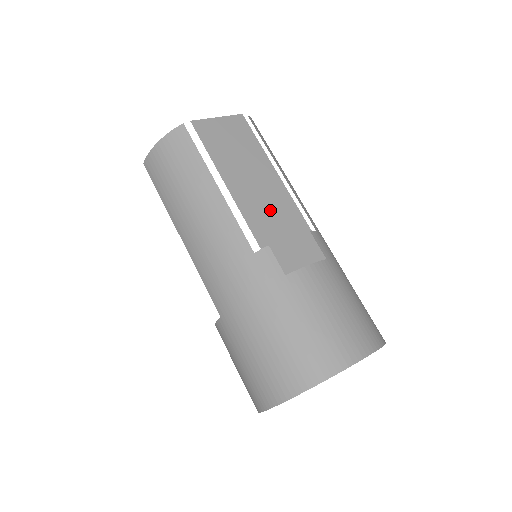
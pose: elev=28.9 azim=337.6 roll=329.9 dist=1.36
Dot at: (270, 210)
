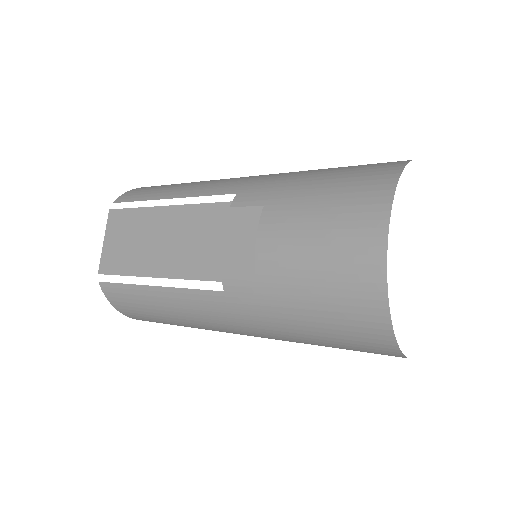
Dot at: (194, 242)
